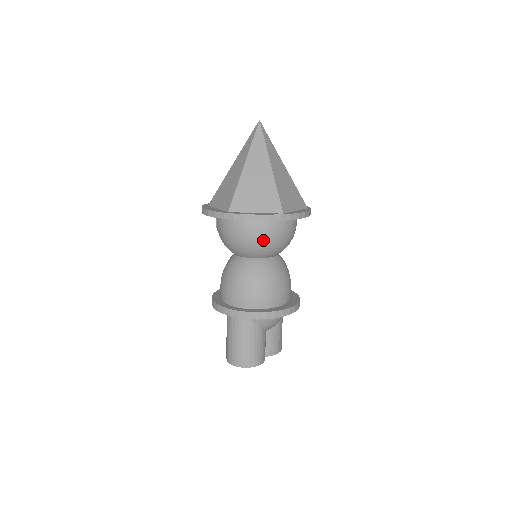
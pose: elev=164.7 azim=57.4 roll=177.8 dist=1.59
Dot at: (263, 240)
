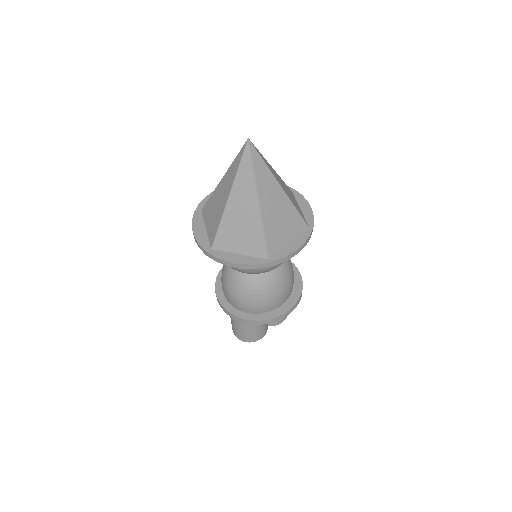
Dot at: (251, 270)
